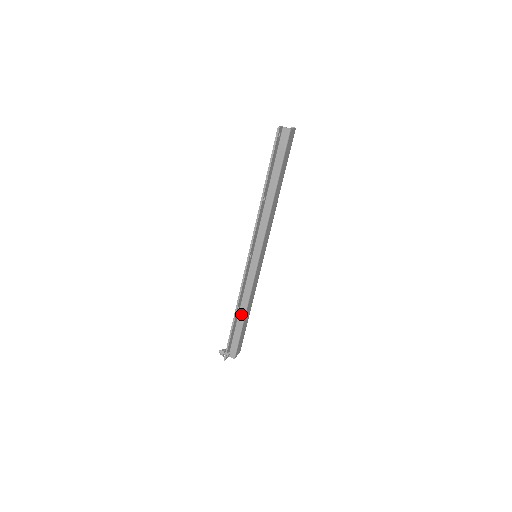
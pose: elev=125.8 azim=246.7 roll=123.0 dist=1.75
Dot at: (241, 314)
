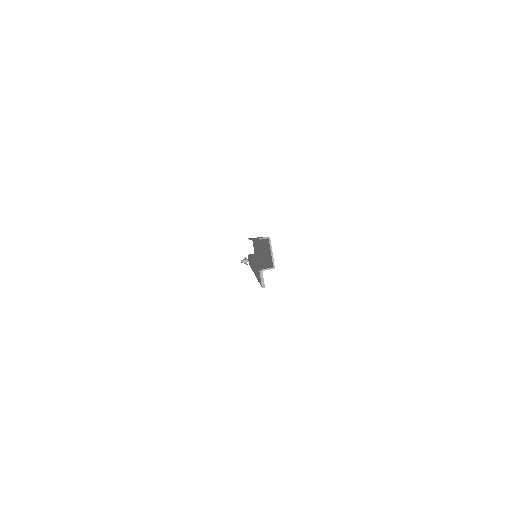
Dot at: occluded
